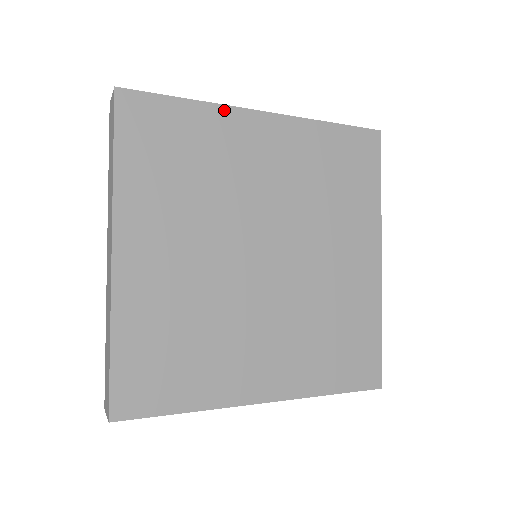
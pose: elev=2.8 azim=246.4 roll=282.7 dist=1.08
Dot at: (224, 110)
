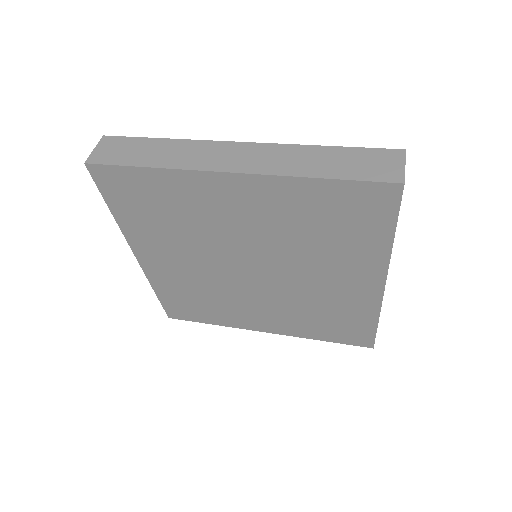
Dot at: (185, 174)
